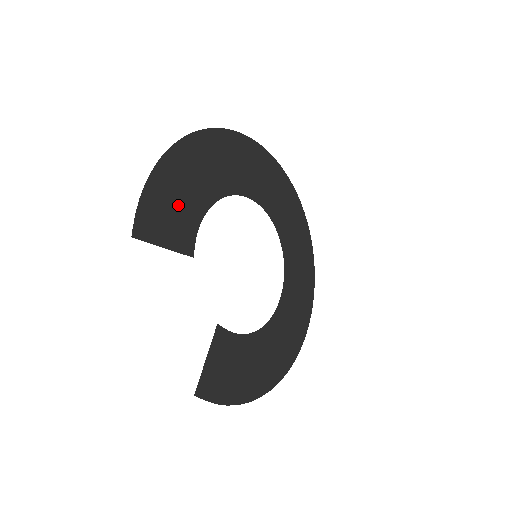
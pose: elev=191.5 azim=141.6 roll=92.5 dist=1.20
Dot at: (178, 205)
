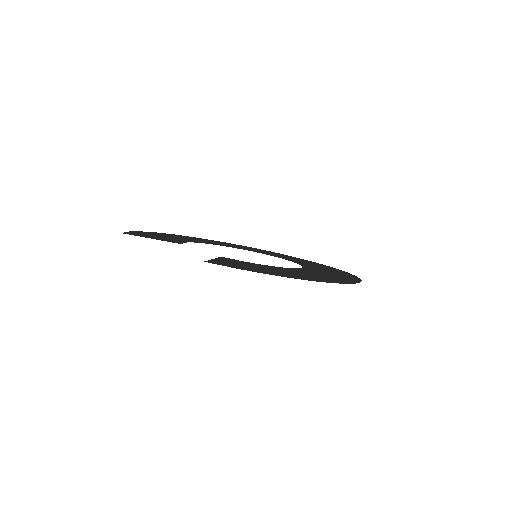
Dot at: occluded
